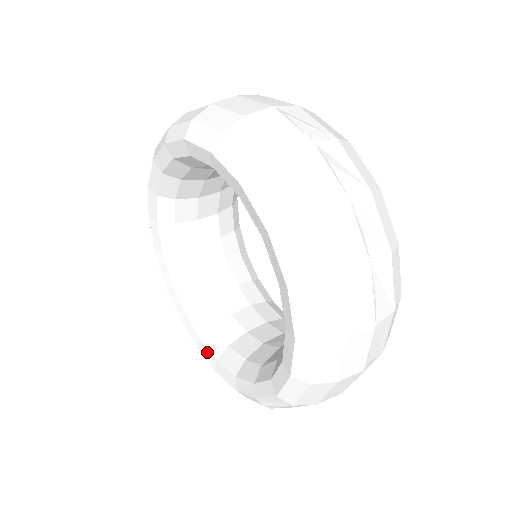
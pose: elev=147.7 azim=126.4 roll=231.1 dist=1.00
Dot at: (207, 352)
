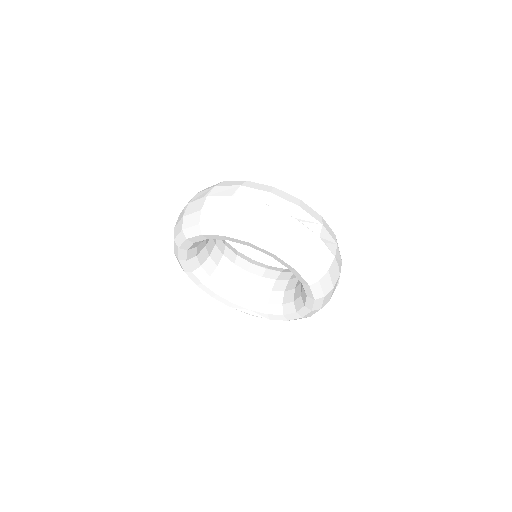
Dot at: (208, 290)
